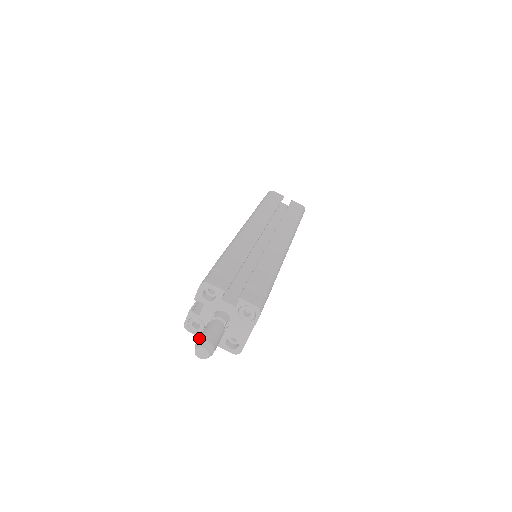
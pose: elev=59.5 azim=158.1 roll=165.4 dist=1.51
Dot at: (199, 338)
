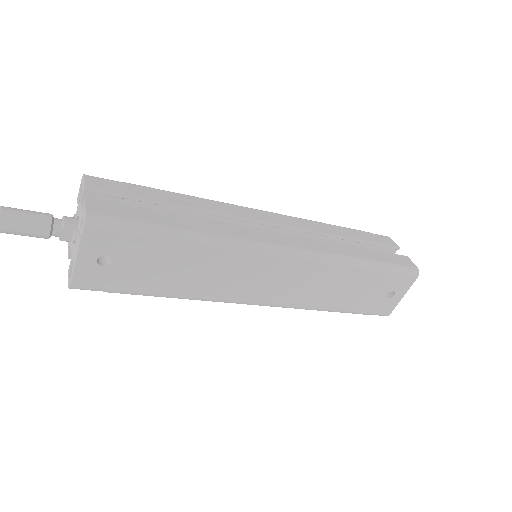
Dot at: occluded
